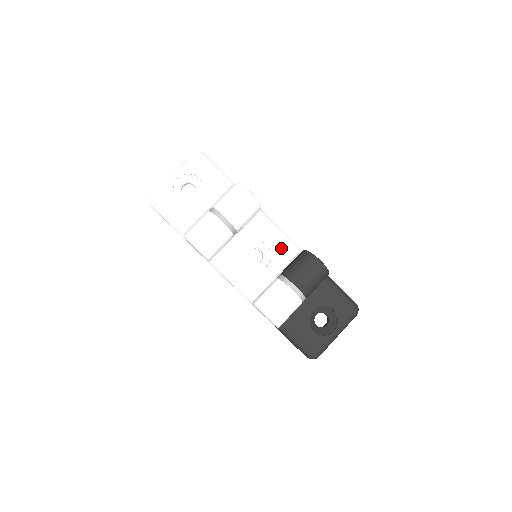
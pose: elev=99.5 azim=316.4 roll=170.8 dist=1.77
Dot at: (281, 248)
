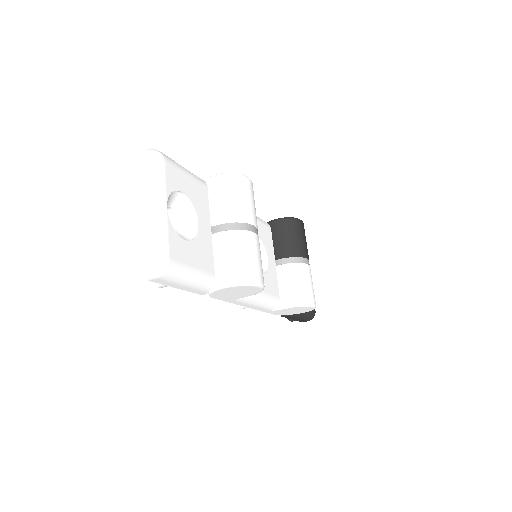
Dot at: (263, 231)
